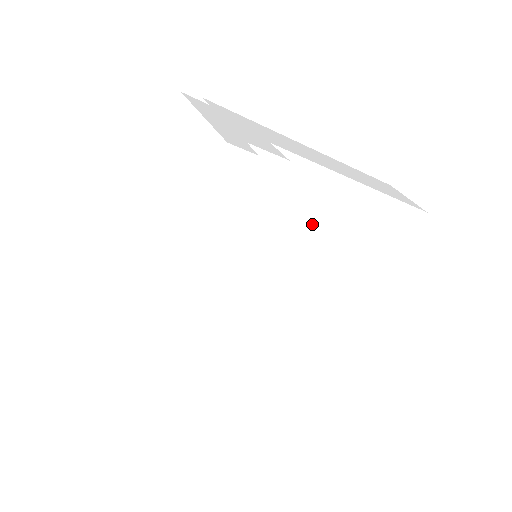
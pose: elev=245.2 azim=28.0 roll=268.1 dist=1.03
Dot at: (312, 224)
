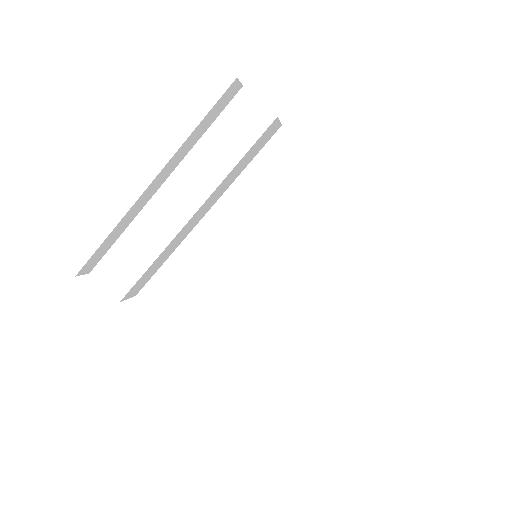
Dot at: (311, 229)
